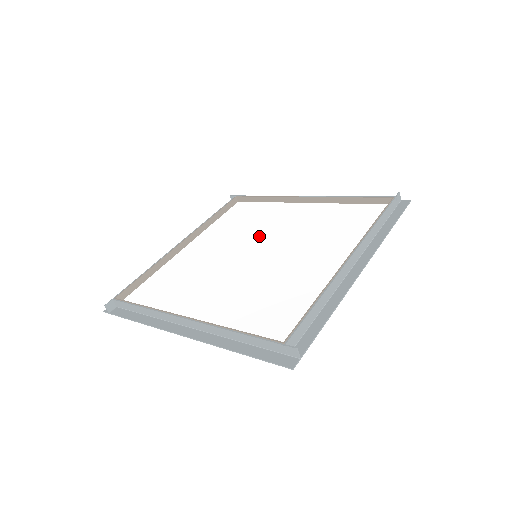
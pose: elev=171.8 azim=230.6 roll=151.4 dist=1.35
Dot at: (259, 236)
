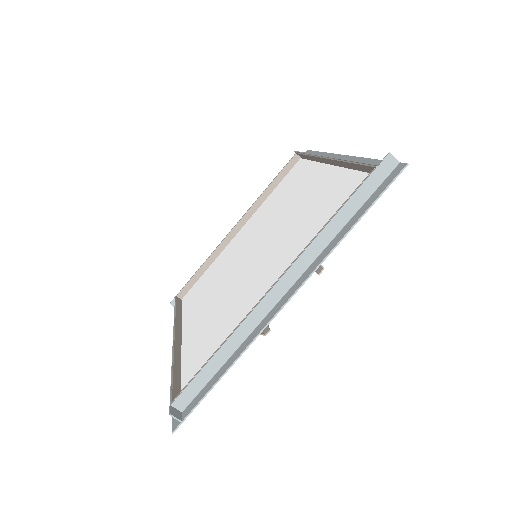
Dot at: (272, 224)
